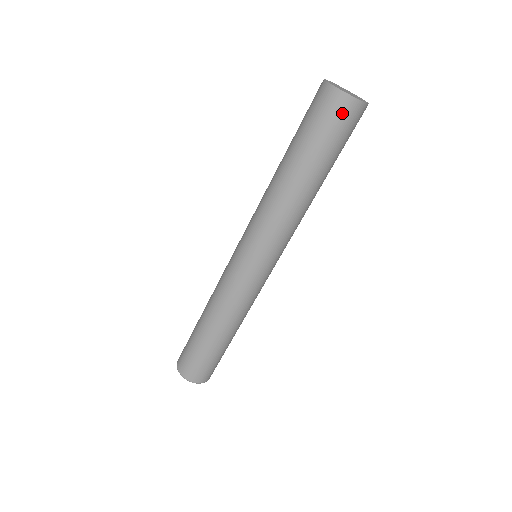
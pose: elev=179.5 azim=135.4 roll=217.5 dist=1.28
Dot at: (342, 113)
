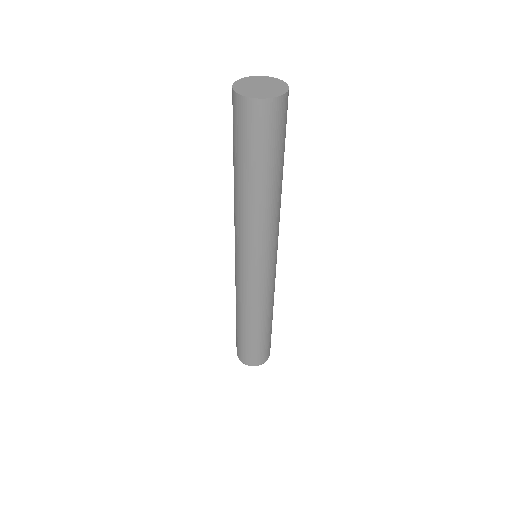
Dot at: (248, 117)
